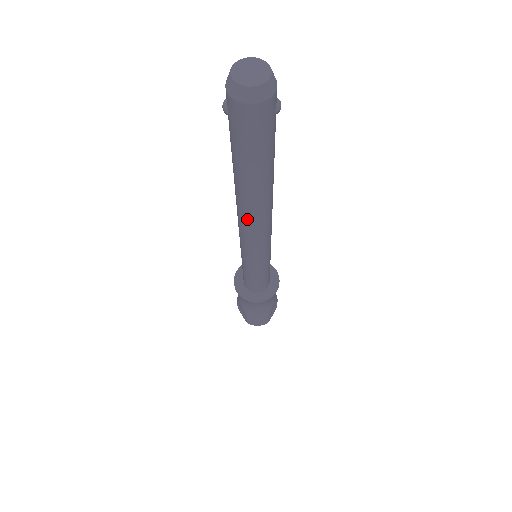
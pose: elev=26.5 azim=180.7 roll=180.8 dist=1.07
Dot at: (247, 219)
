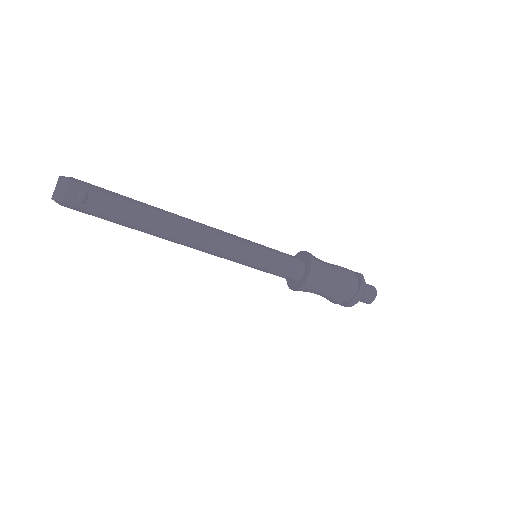
Dot at: occluded
